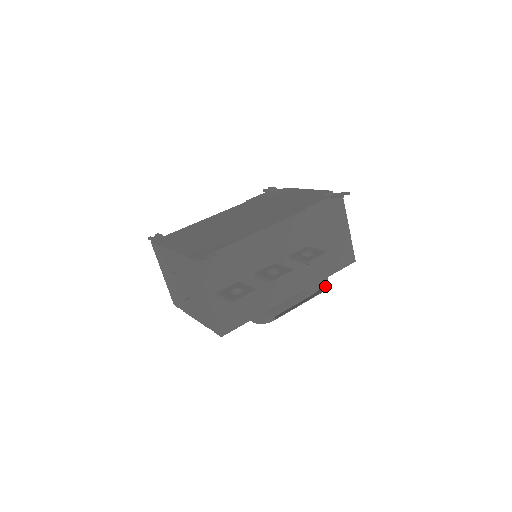
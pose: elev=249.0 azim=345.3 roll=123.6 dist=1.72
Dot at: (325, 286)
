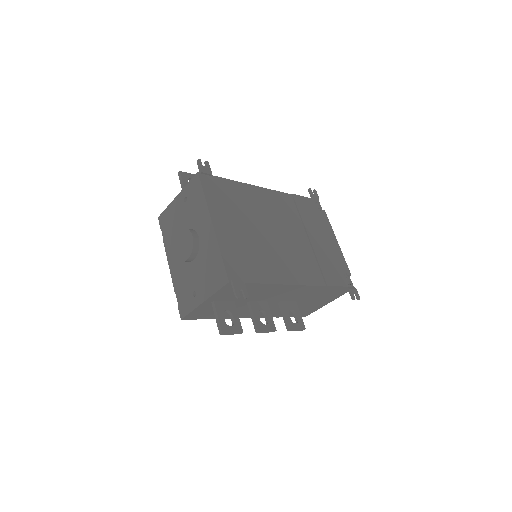
Dot at: occluded
